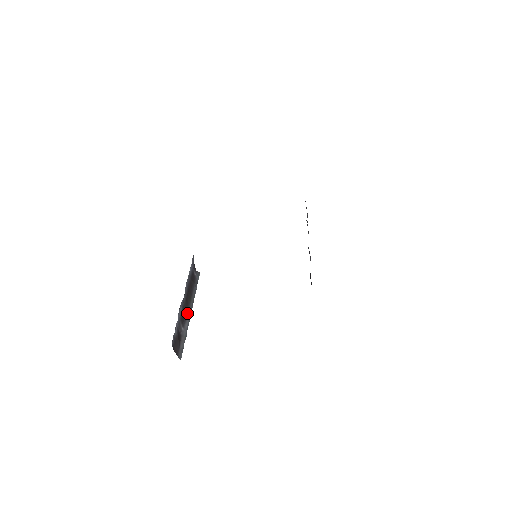
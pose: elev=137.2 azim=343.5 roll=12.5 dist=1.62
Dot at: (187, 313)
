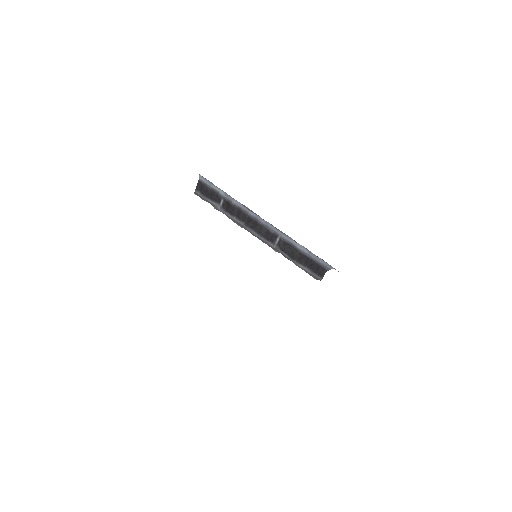
Dot at: occluded
